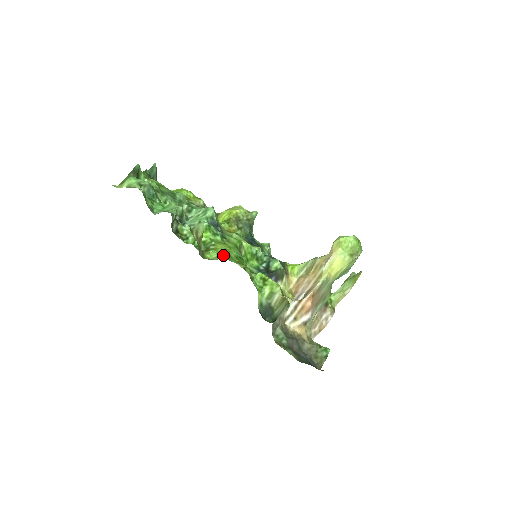
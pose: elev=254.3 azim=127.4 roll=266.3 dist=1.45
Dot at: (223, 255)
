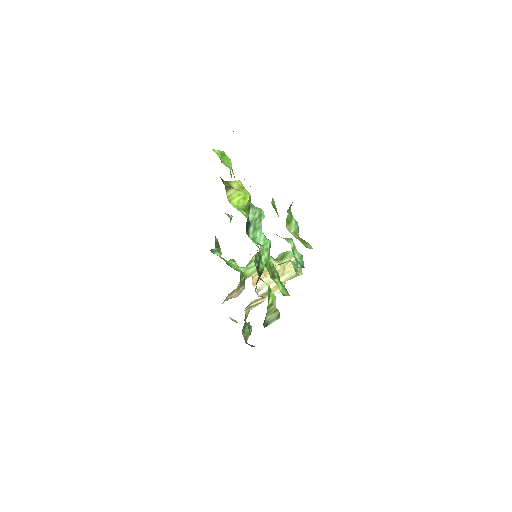
Dot at: occluded
